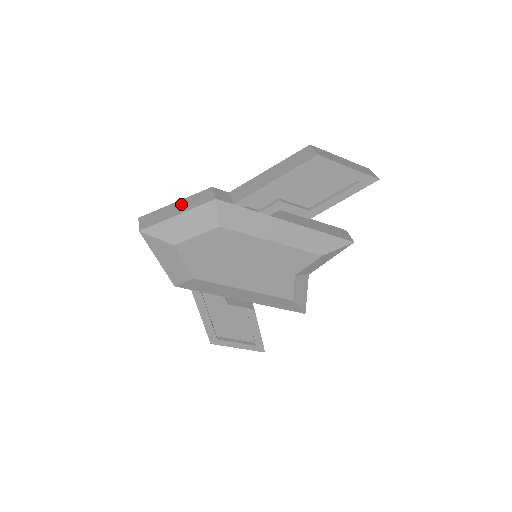
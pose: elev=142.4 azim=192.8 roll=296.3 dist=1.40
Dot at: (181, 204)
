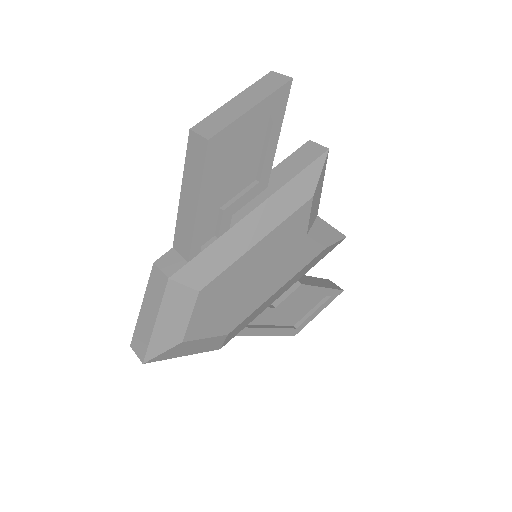
Dot at: (147, 306)
